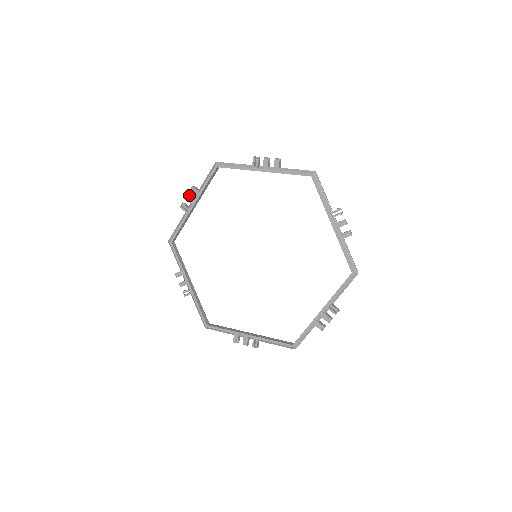
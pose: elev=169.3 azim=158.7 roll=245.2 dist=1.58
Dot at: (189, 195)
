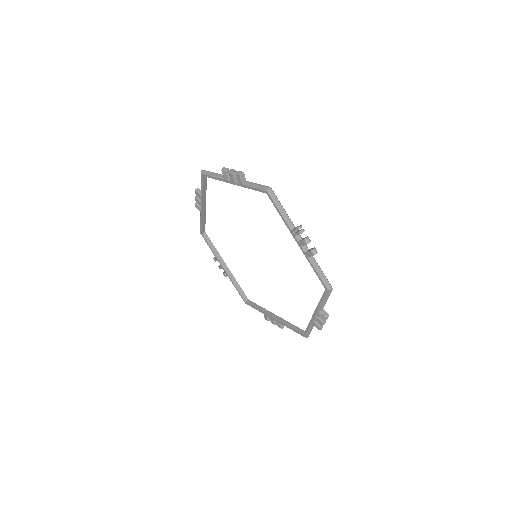
Dot at: occluded
